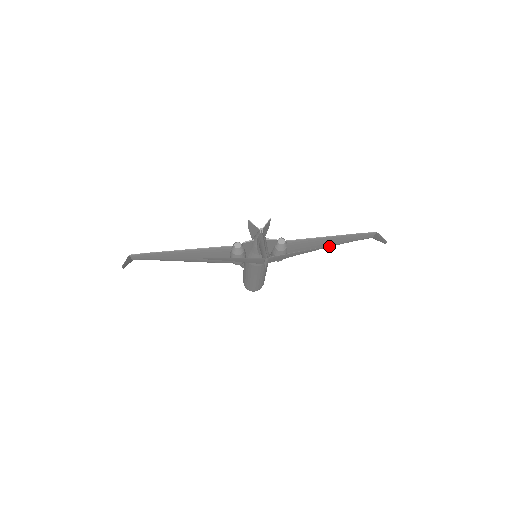
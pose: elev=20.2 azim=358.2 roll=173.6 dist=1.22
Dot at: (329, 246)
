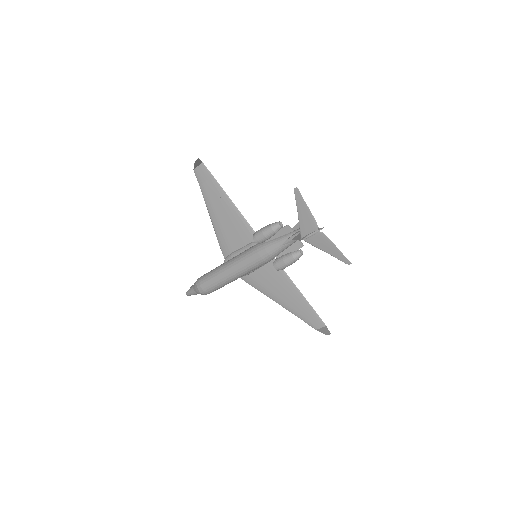
Dot at: (287, 307)
